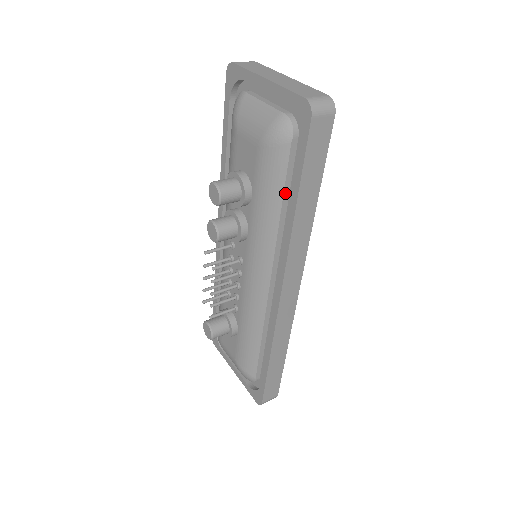
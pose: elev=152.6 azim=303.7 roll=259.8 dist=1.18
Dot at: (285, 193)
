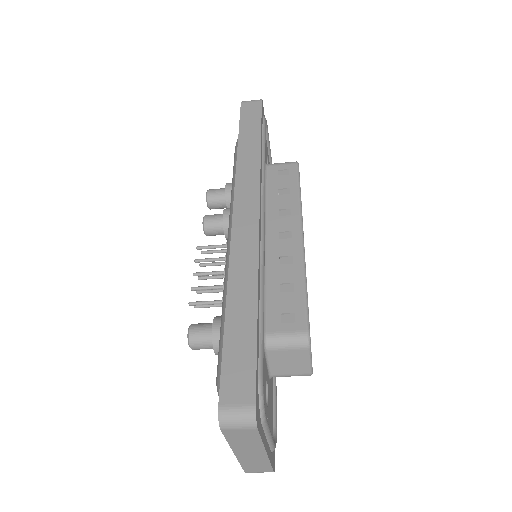
Dot at: occluded
